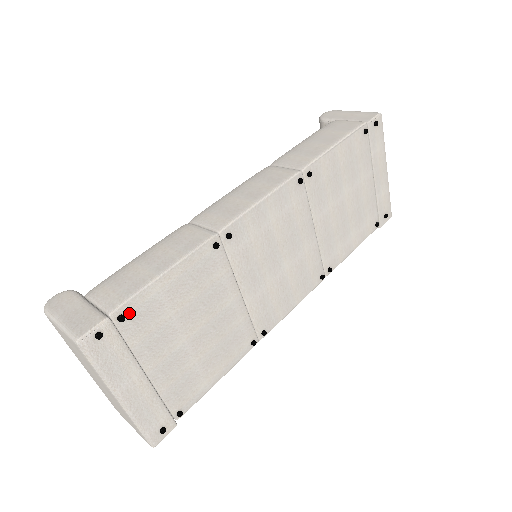
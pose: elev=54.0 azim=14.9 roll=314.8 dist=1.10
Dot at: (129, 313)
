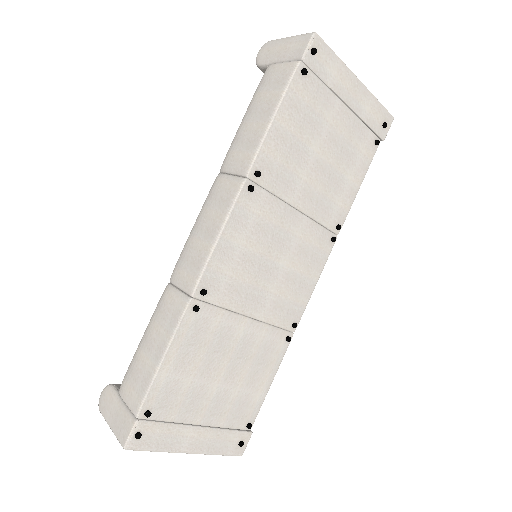
Dot at: (152, 406)
